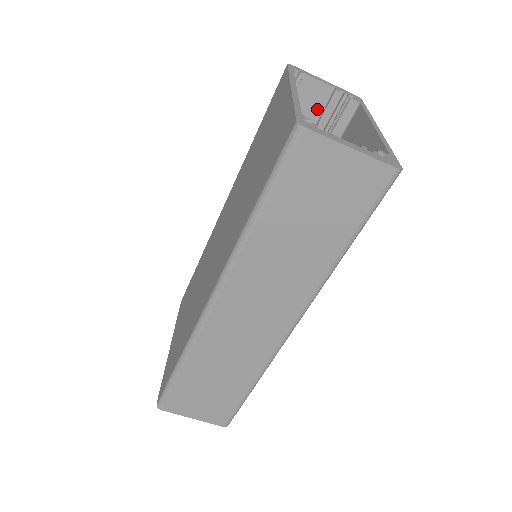
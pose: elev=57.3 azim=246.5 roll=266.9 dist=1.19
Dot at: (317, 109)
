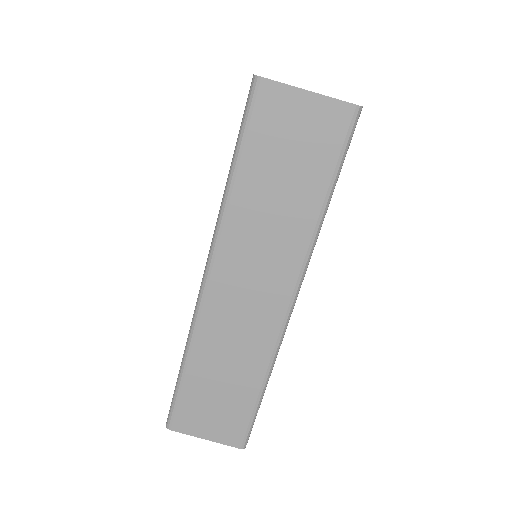
Dot at: occluded
